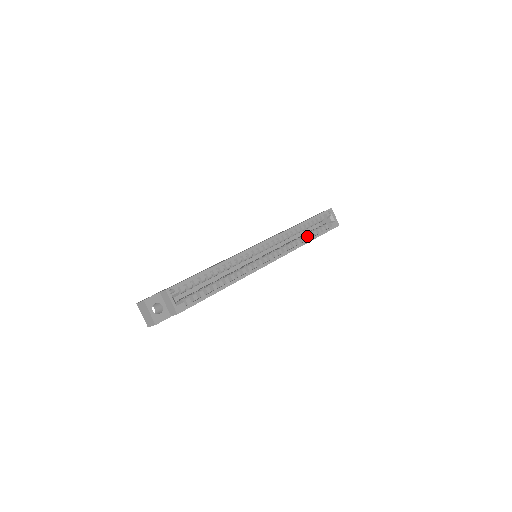
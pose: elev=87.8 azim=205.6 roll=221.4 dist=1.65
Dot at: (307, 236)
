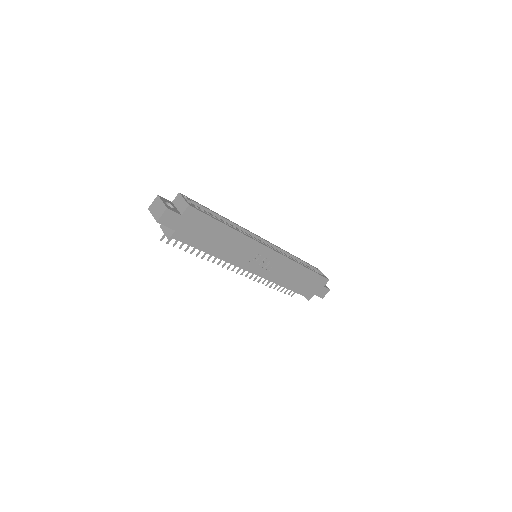
Dot at: occluded
